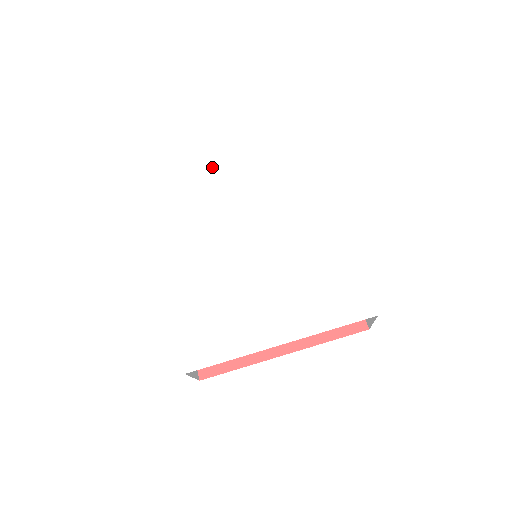
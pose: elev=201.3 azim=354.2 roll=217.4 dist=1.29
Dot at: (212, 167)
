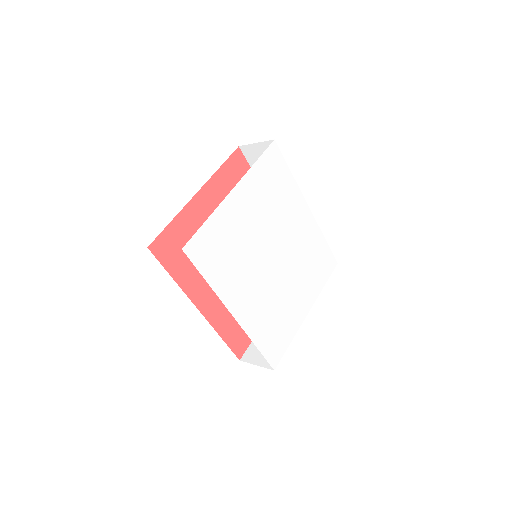
Dot at: (223, 201)
